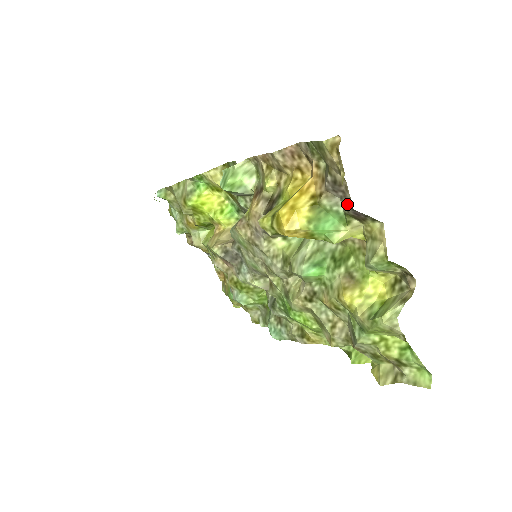
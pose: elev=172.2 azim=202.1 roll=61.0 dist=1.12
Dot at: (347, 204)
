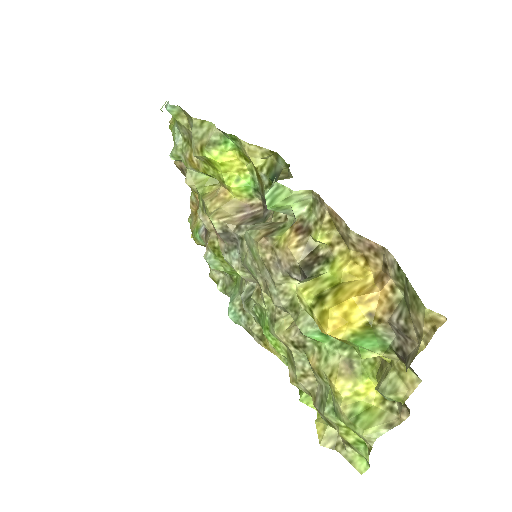
Dot at: (401, 348)
